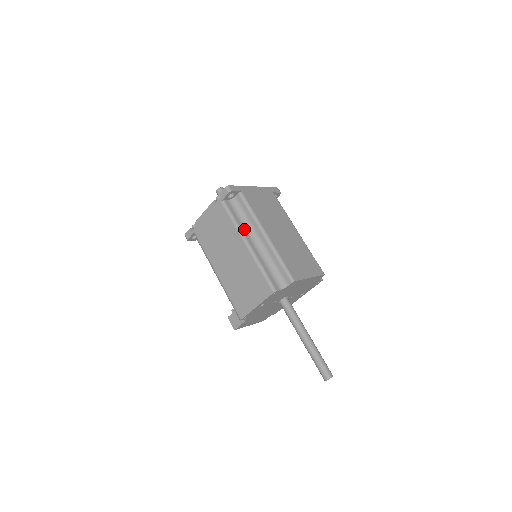
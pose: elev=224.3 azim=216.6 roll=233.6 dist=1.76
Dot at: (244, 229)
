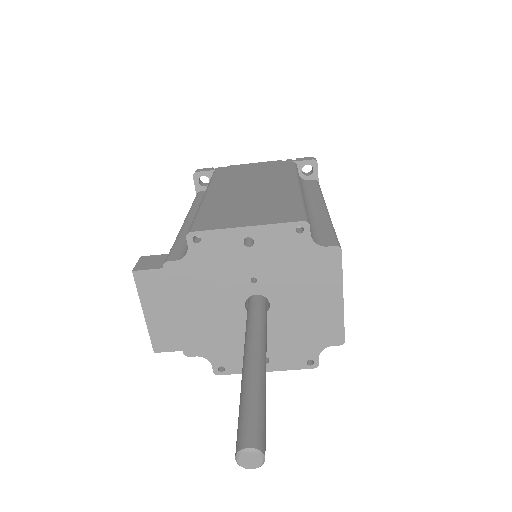
Dot at: occluded
